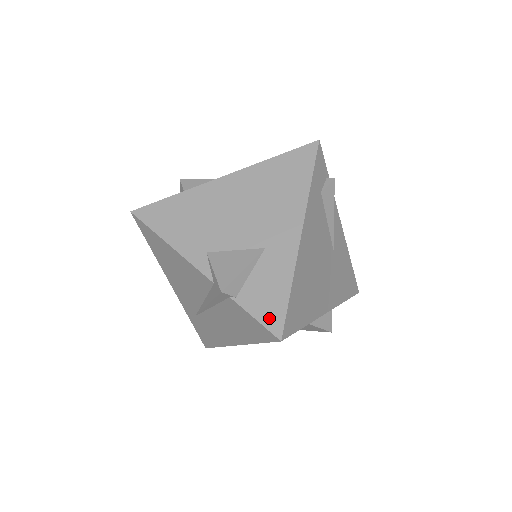
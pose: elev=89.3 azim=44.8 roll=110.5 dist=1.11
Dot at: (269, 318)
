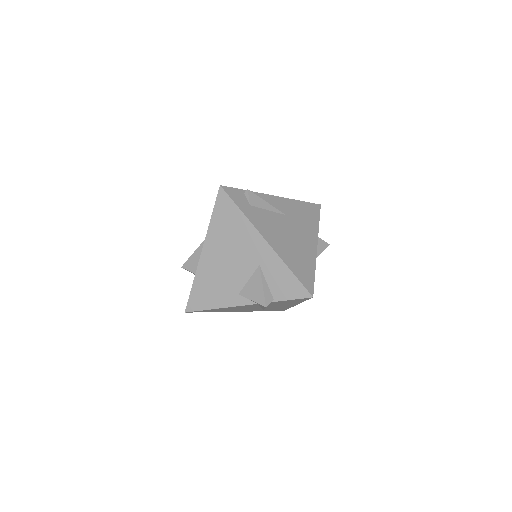
Dot at: (297, 293)
